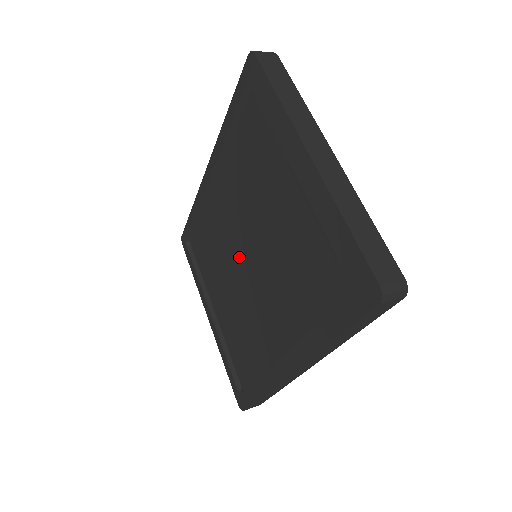
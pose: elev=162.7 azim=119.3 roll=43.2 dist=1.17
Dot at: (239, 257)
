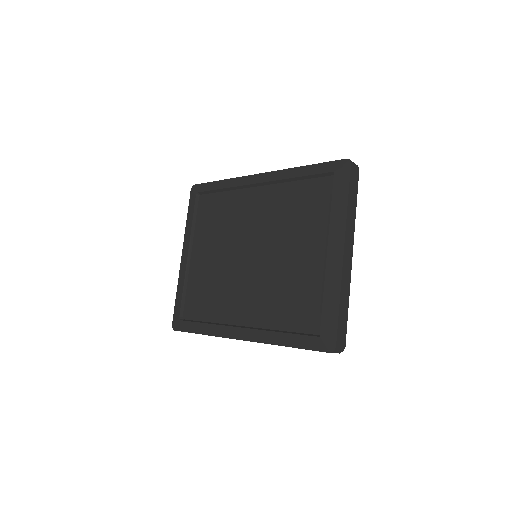
Dot at: (244, 247)
